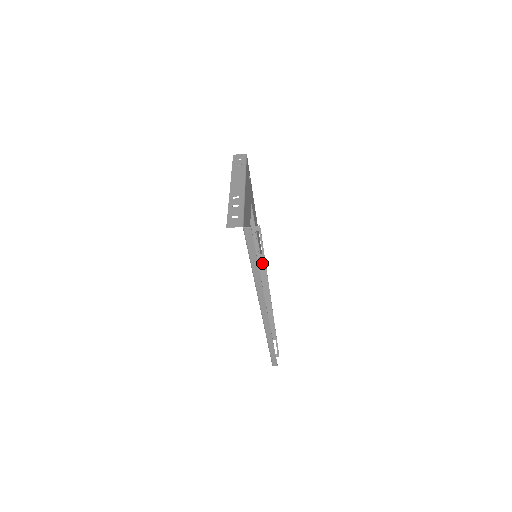
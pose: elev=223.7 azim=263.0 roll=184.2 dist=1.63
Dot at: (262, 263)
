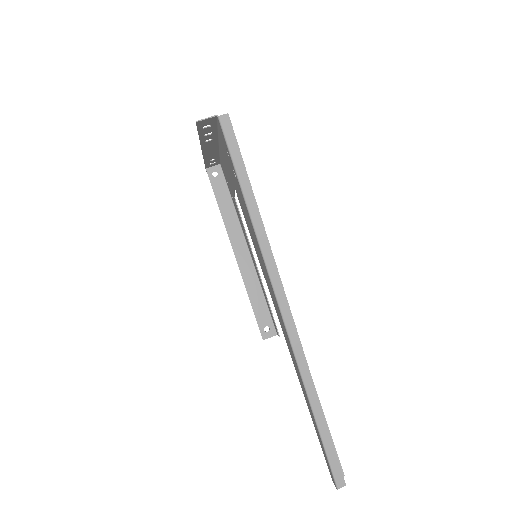
Dot at: occluded
